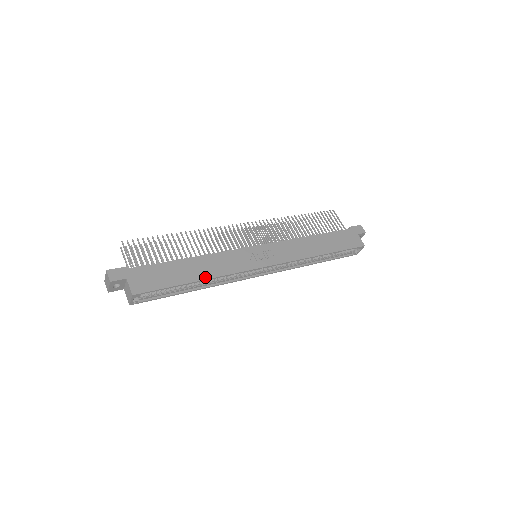
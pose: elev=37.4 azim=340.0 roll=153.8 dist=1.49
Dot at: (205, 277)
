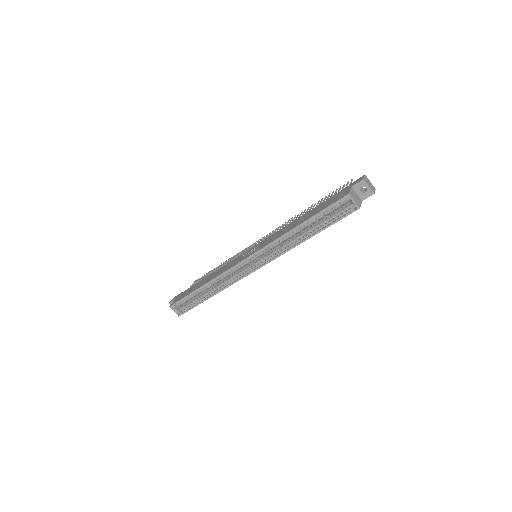
Dot at: (206, 283)
